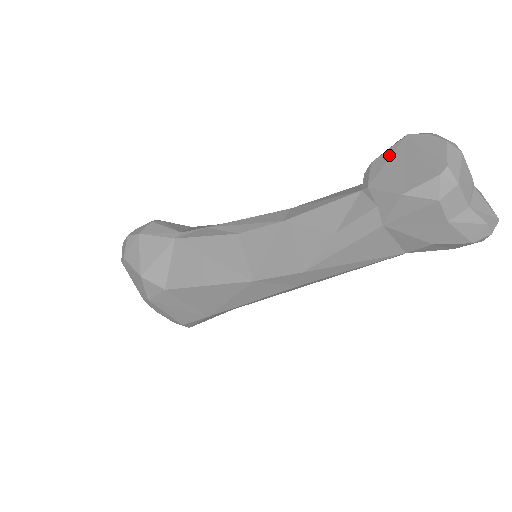
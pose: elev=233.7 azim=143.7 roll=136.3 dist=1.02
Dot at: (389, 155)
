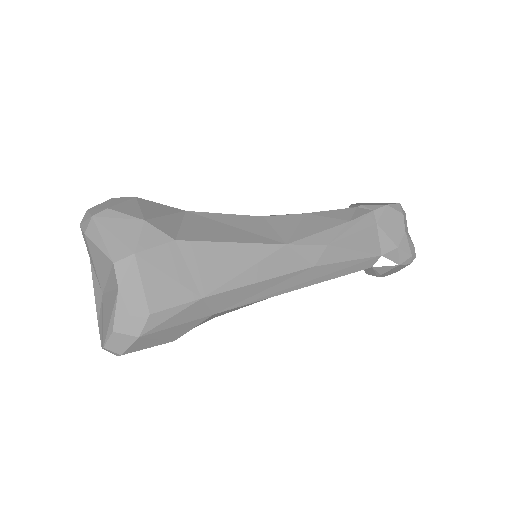
Dot at: (360, 203)
